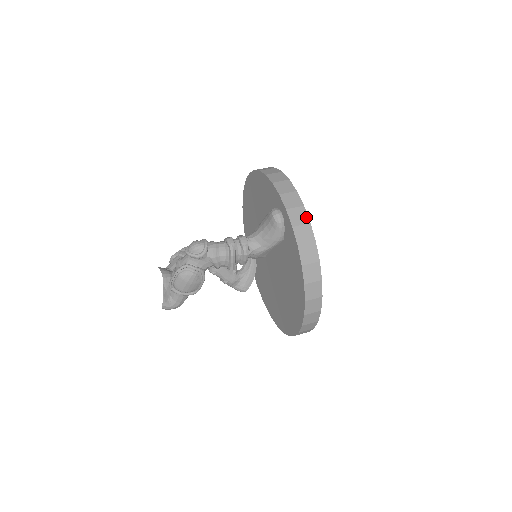
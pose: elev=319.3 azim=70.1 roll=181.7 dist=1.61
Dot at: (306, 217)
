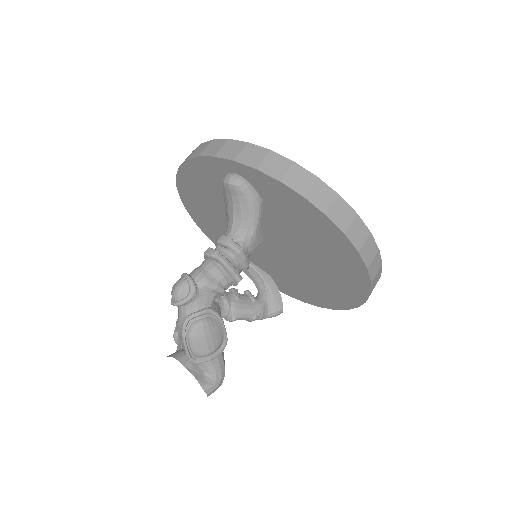
Dot at: (261, 149)
